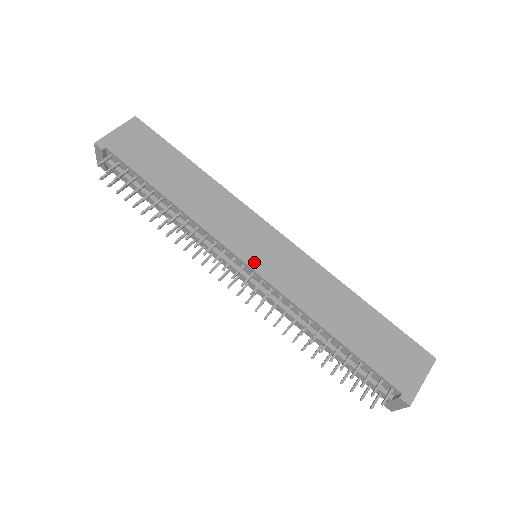
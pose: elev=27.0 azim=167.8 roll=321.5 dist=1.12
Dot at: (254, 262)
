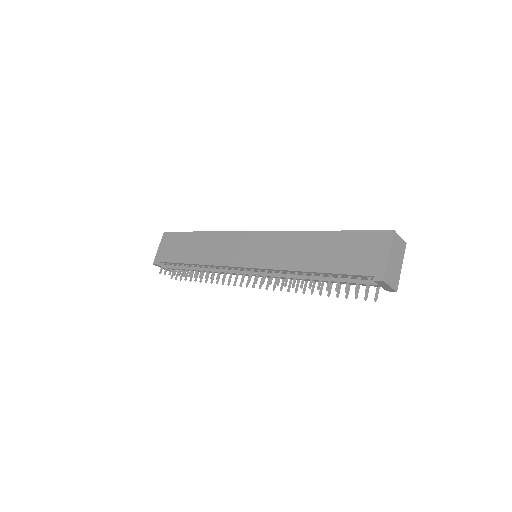
Dot at: (248, 263)
